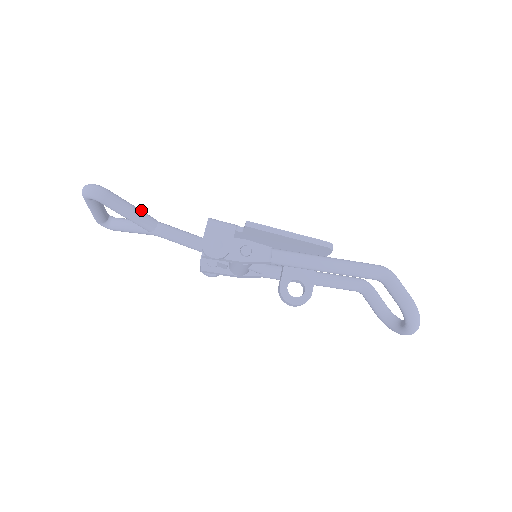
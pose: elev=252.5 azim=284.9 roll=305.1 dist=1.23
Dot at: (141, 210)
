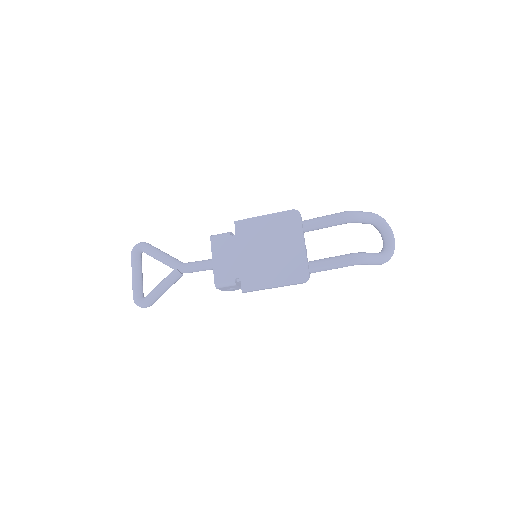
Dot at: (169, 282)
